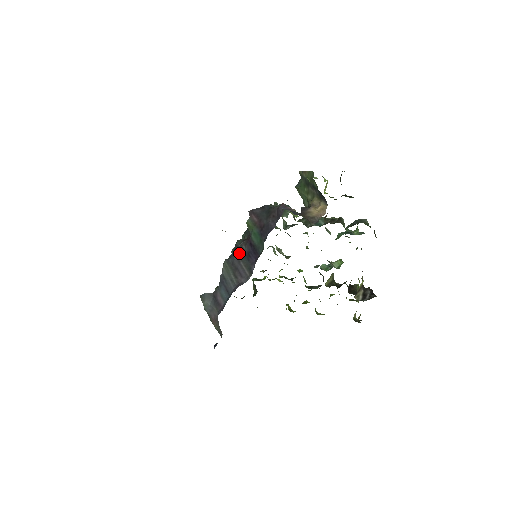
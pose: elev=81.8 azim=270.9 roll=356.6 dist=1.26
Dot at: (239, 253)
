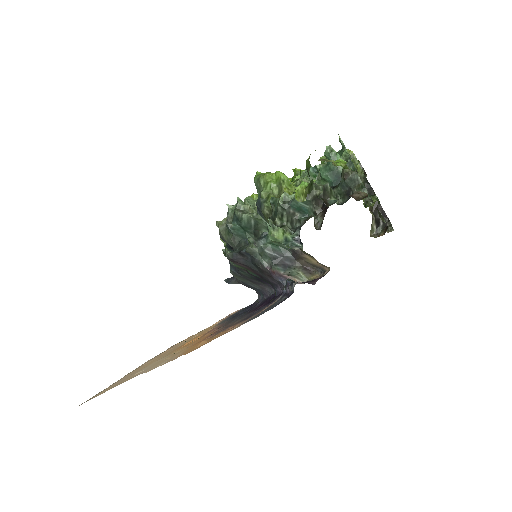
Dot at: (245, 275)
